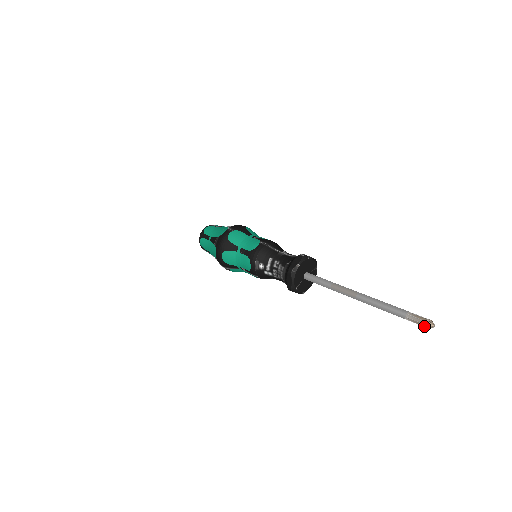
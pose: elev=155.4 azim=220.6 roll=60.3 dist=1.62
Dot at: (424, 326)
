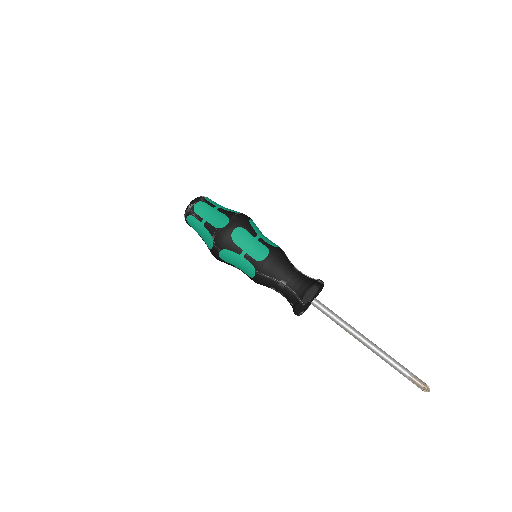
Dot at: (421, 387)
